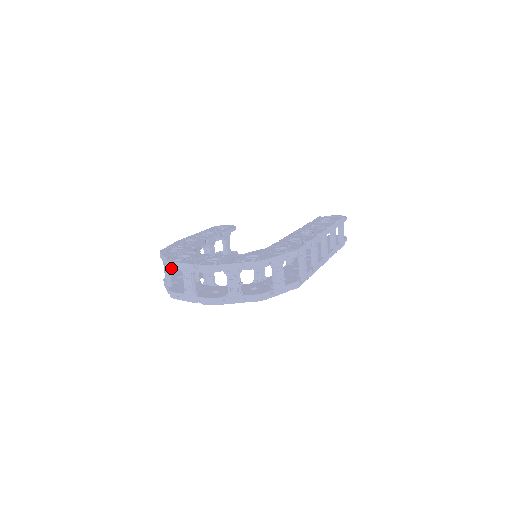
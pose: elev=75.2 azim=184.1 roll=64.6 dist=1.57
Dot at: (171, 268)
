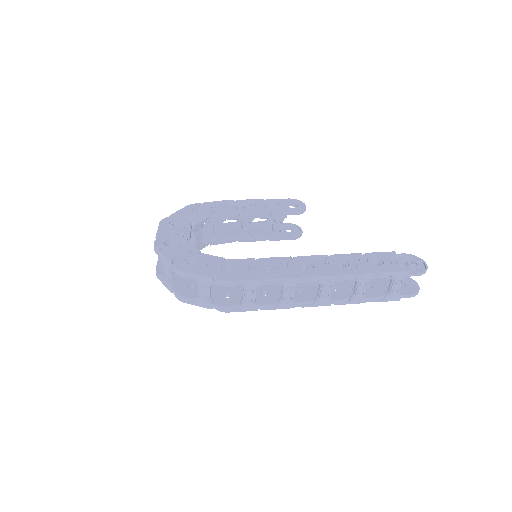
Dot at: occluded
